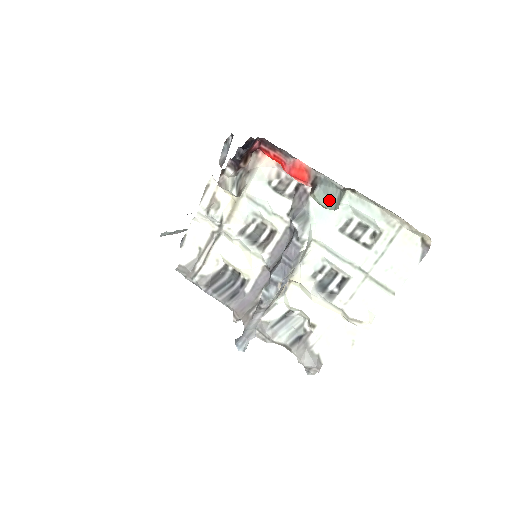
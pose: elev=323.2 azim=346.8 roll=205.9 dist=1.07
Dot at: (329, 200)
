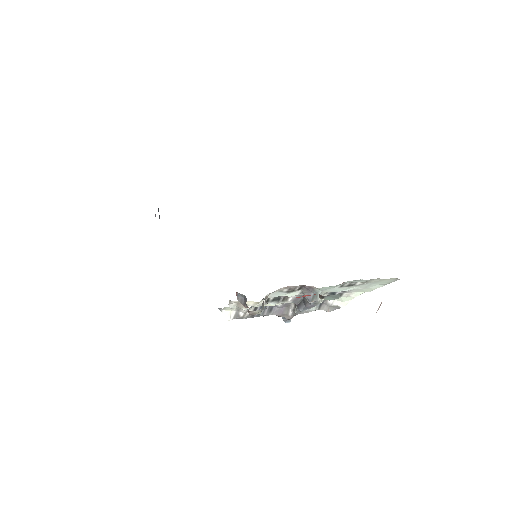
Dot at: (335, 298)
